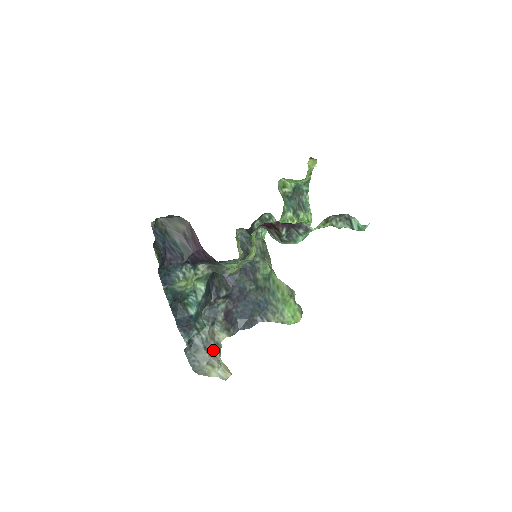
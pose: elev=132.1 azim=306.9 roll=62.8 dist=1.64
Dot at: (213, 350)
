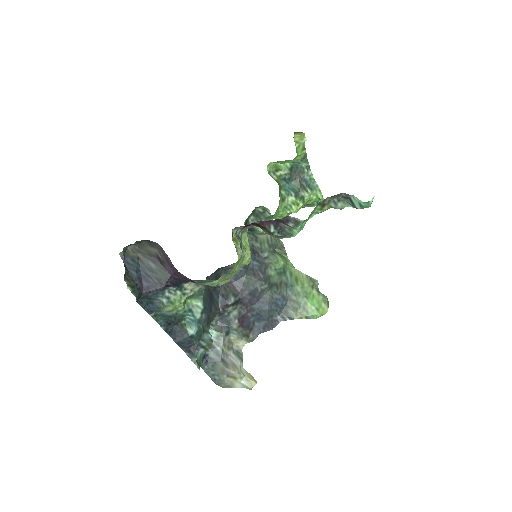
Dot at: (232, 361)
